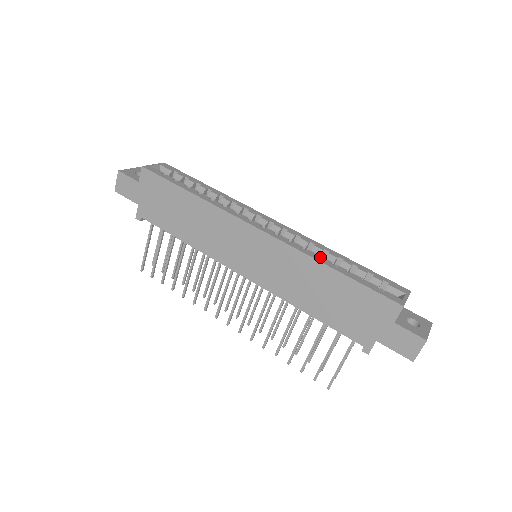
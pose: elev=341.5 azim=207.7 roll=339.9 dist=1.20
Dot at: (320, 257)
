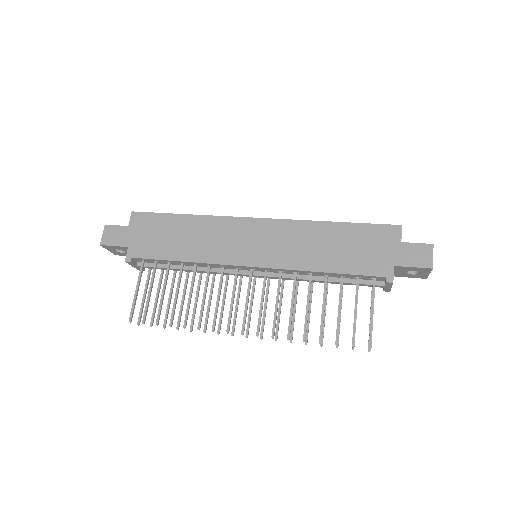
Dot at: occluded
